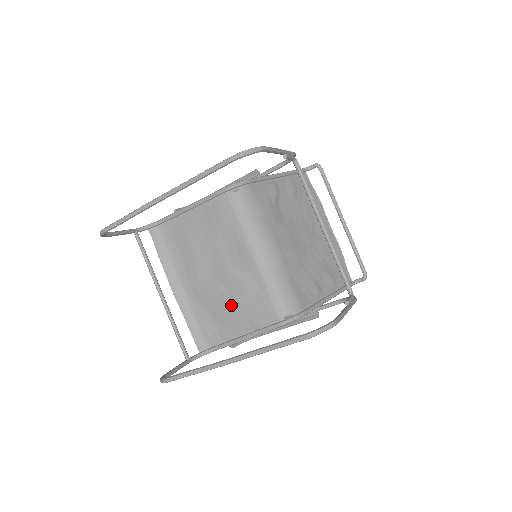
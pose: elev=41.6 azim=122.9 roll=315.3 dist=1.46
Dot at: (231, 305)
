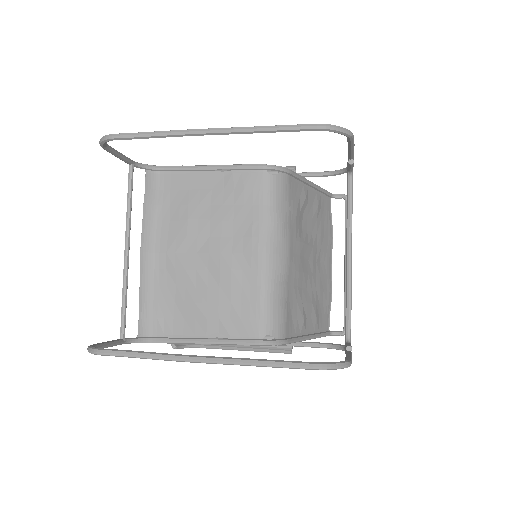
Dot at: (206, 297)
